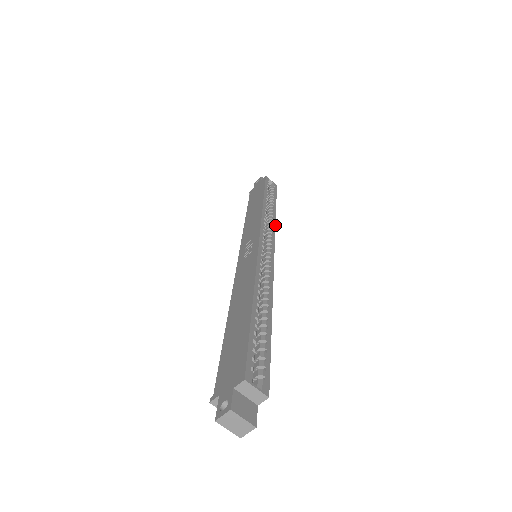
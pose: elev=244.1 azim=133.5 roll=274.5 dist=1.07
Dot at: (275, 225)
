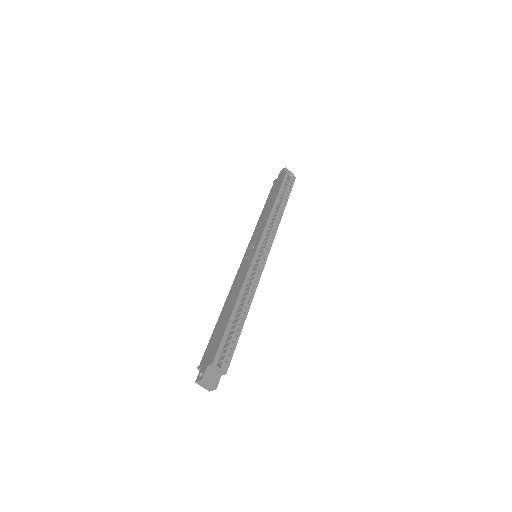
Dot at: (278, 226)
